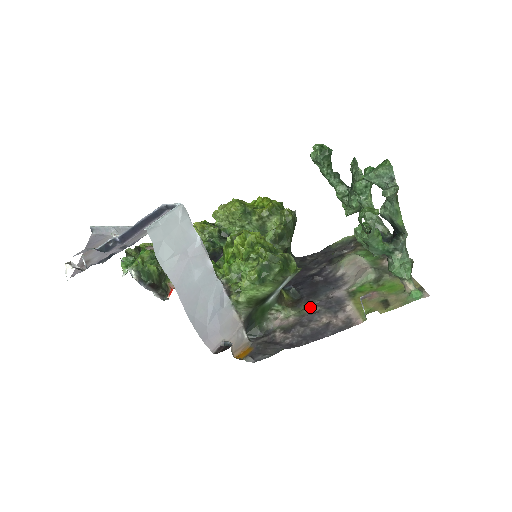
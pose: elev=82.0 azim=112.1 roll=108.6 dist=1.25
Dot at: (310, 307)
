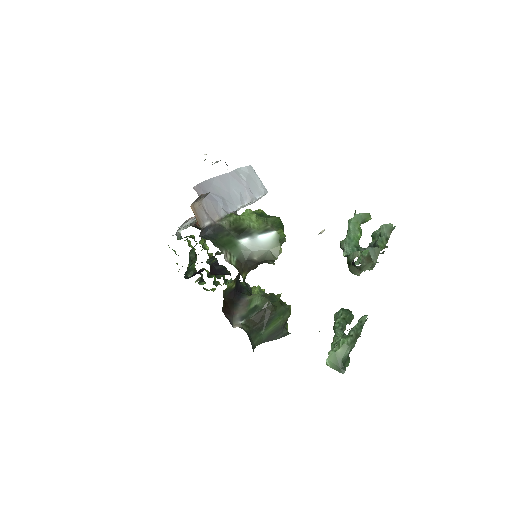
Dot at: occluded
